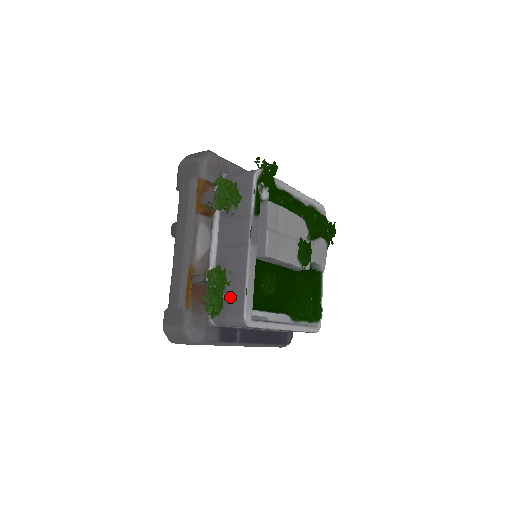
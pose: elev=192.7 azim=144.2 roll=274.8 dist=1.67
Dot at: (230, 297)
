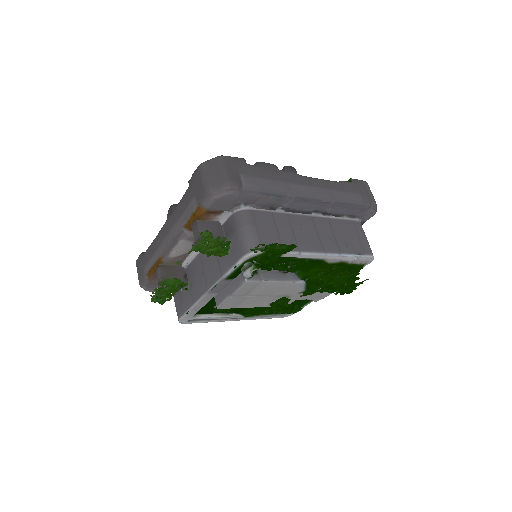
Dot at: (182, 297)
